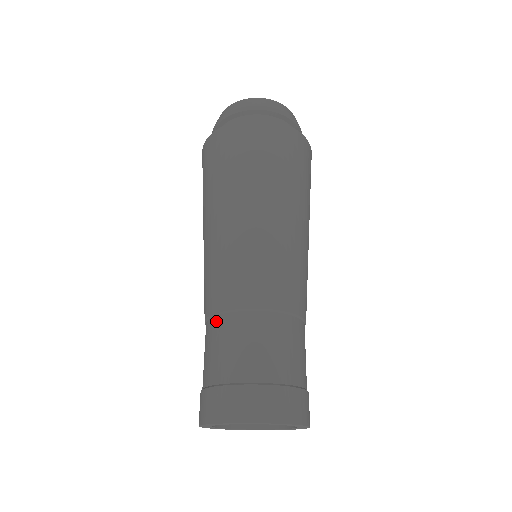
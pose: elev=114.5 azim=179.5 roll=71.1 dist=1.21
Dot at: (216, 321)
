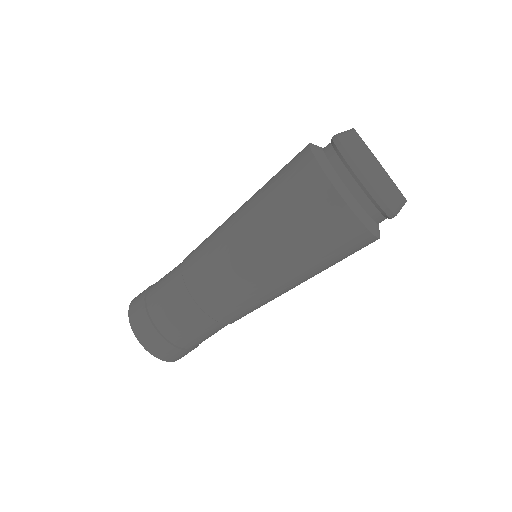
Dot at: (185, 295)
